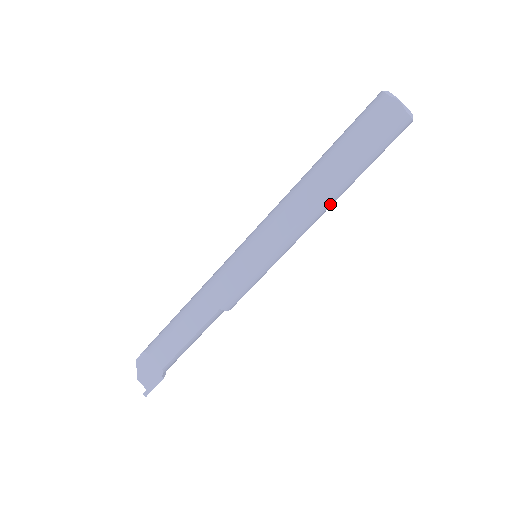
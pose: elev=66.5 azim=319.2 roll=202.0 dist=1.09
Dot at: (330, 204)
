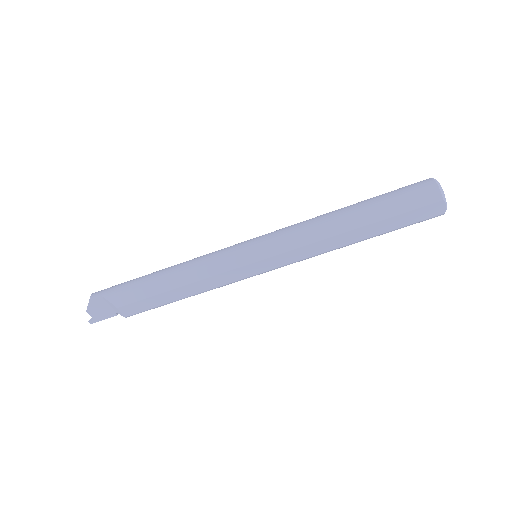
Dot at: occluded
